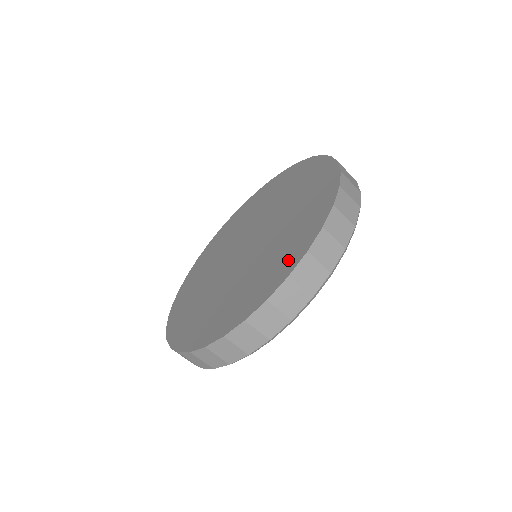
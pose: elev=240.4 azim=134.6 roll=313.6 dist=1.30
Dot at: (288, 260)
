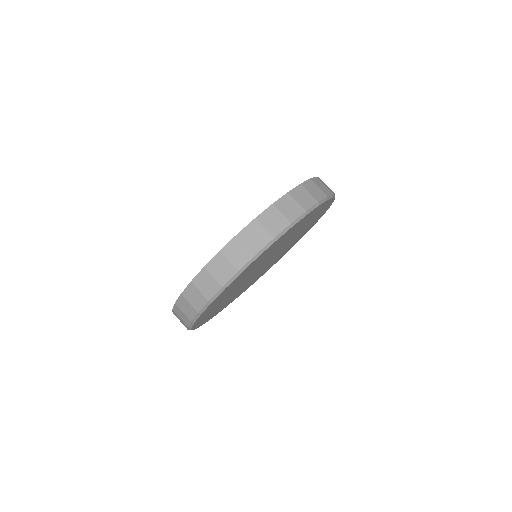
Dot at: occluded
